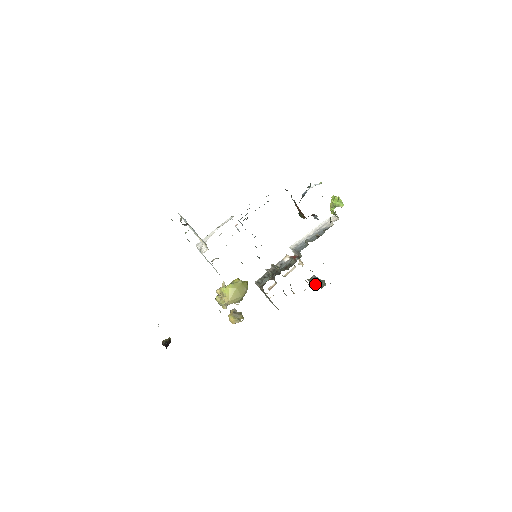
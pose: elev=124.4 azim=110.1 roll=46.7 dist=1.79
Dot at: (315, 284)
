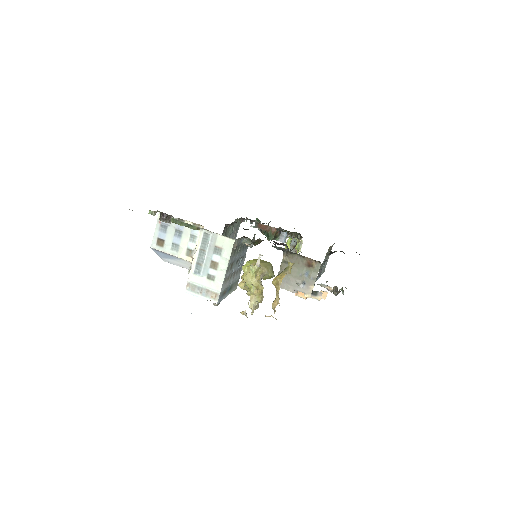
Dot at: occluded
